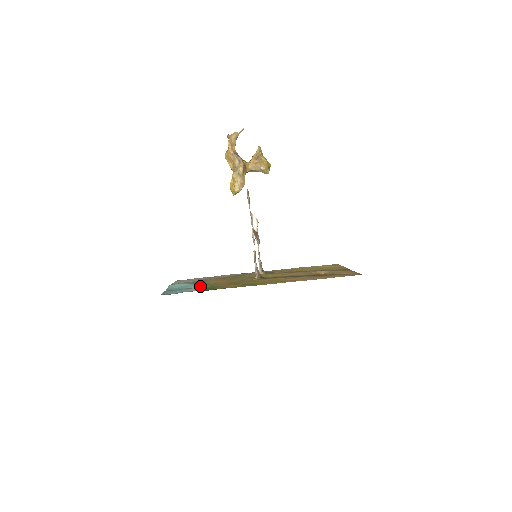
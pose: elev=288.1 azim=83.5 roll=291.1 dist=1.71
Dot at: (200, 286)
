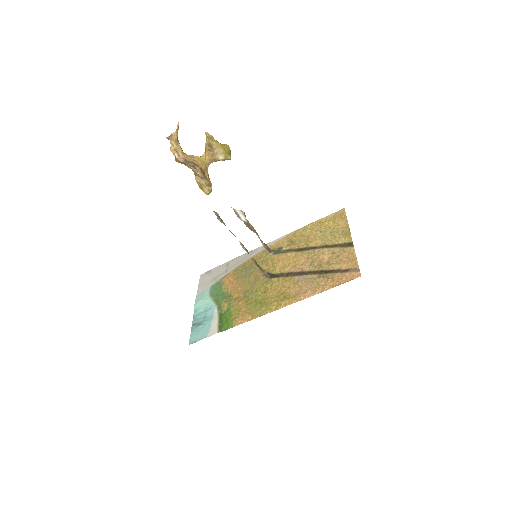
Dot at: (218, 312)
